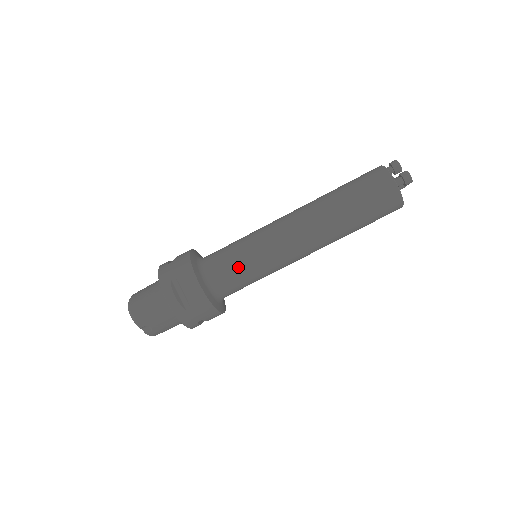
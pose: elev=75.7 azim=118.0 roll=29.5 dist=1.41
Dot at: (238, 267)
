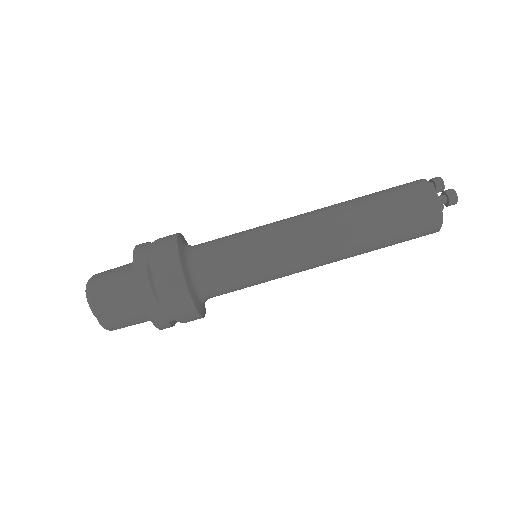
Dot at: (234, 263)
